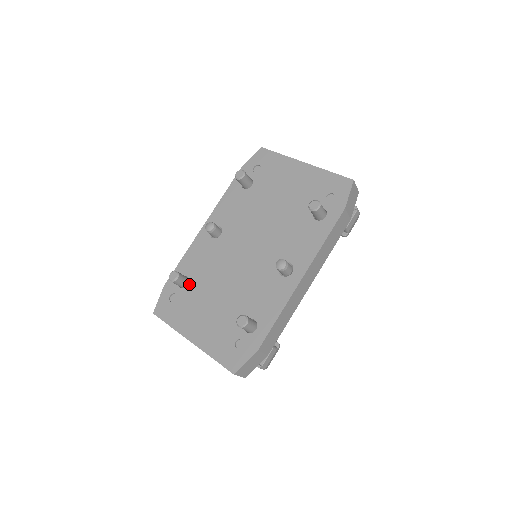
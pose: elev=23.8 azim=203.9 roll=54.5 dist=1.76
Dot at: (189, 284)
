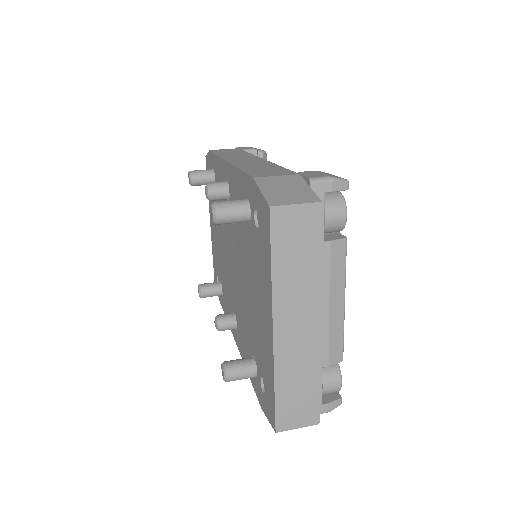
Dot at: occluded
